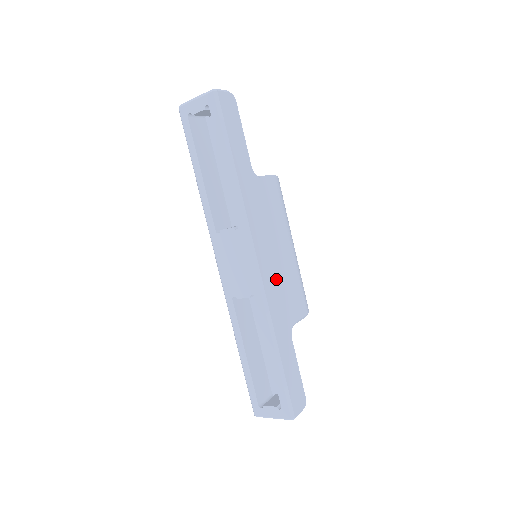
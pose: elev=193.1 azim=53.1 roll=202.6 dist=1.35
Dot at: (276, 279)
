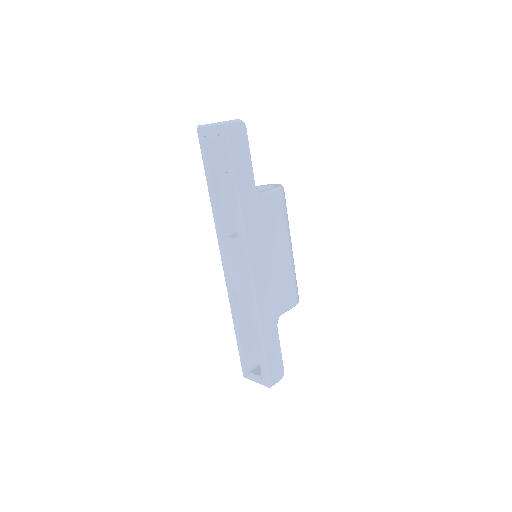
Dot at: (268, 280)
